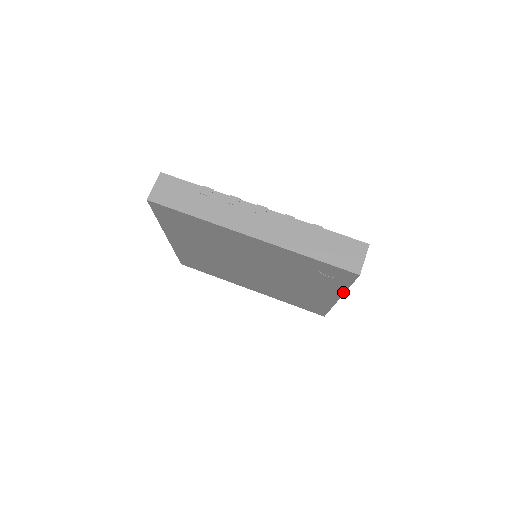
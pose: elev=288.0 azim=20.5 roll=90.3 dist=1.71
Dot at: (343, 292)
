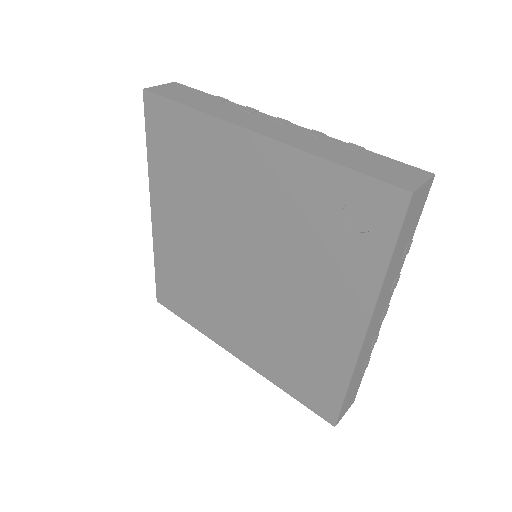
Dot at: (376, 293)
